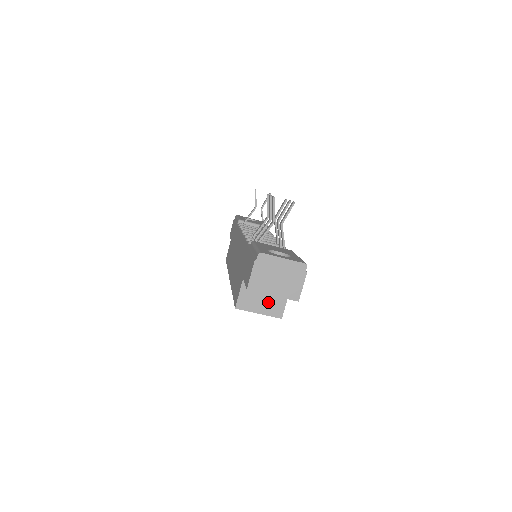
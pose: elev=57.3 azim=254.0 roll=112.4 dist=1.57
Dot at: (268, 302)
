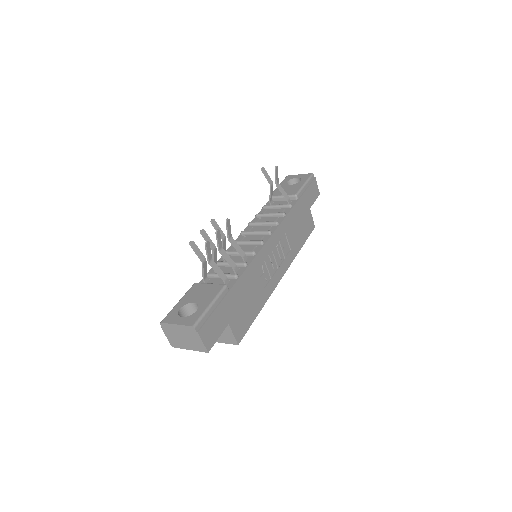
Dot at: (221, 334)
